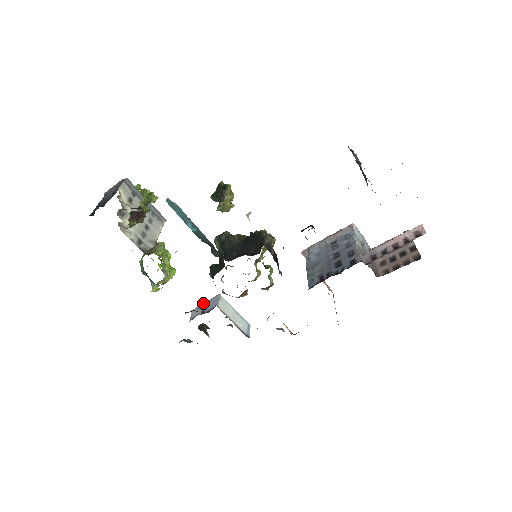
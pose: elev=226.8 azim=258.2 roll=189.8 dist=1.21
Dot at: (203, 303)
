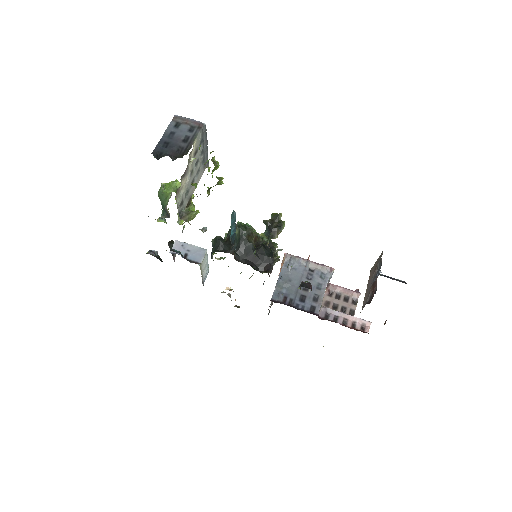
Dot at: (189, 244)
